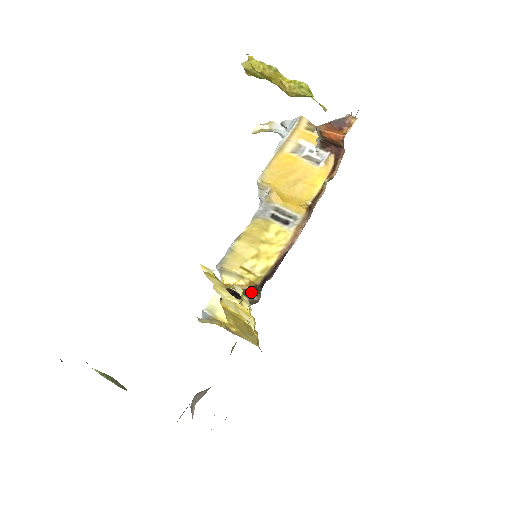
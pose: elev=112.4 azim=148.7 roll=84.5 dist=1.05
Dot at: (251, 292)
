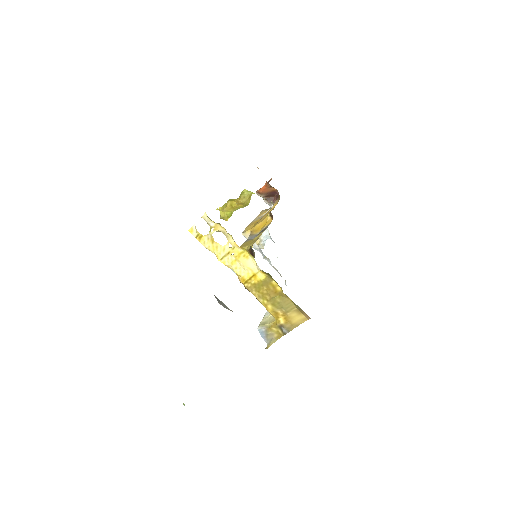
Dot at: occluded
